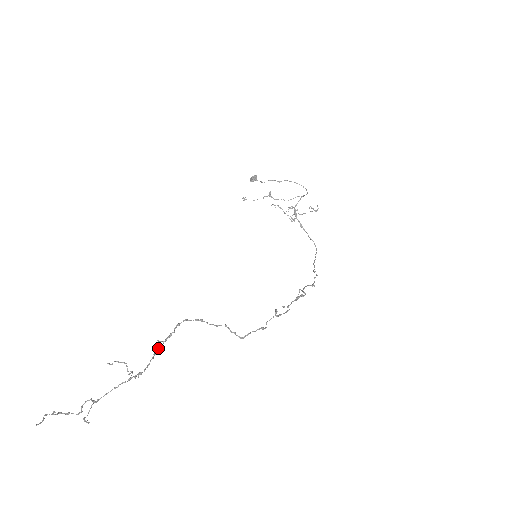
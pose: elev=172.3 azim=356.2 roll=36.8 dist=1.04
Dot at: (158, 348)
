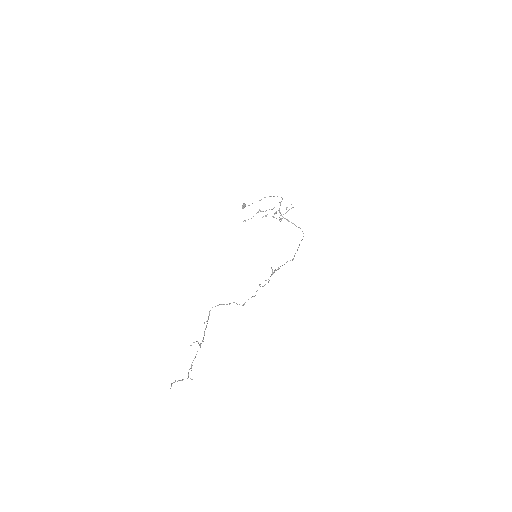
Dot at: (206, 326)
